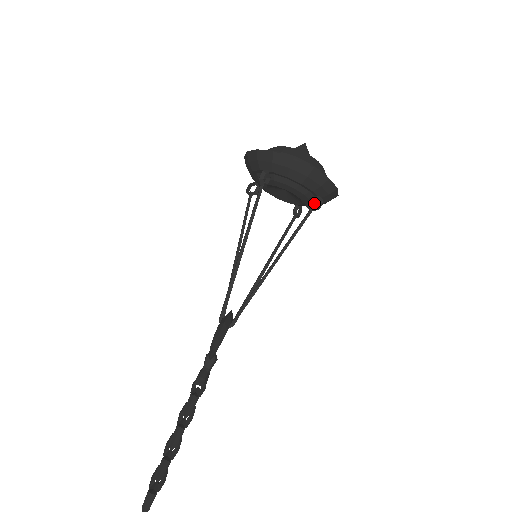
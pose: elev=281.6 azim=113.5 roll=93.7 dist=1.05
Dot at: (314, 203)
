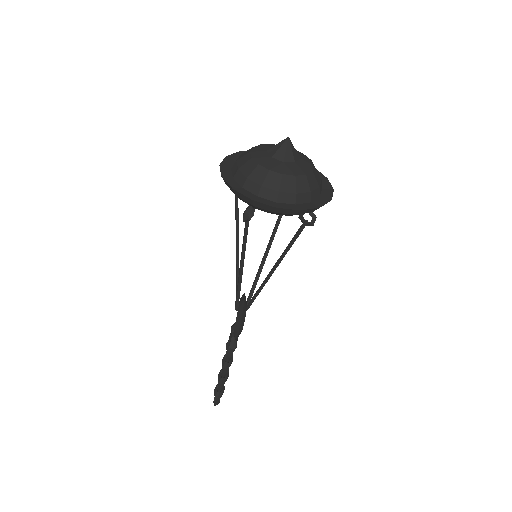
Dot at: occluded
